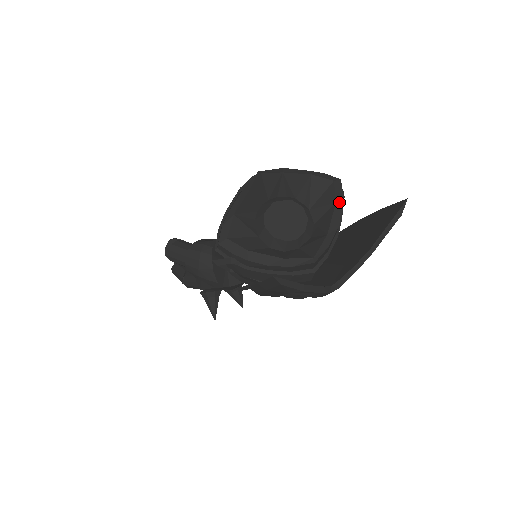
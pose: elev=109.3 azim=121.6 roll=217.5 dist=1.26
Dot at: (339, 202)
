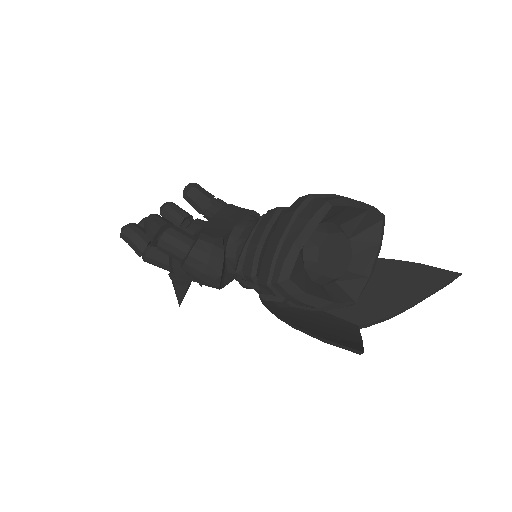
Dot at: (381, 242)
